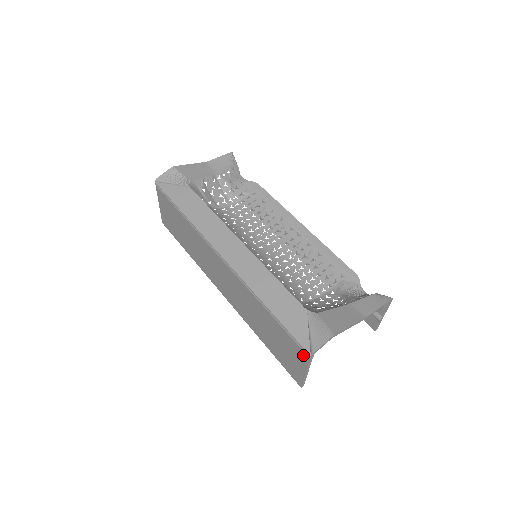
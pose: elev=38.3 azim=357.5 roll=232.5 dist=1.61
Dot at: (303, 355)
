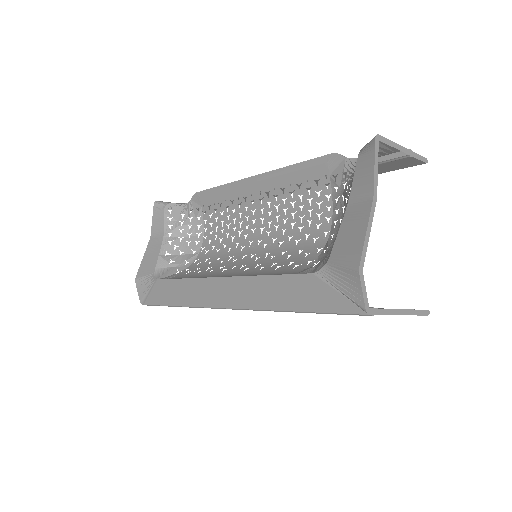
Dot at: occluded
